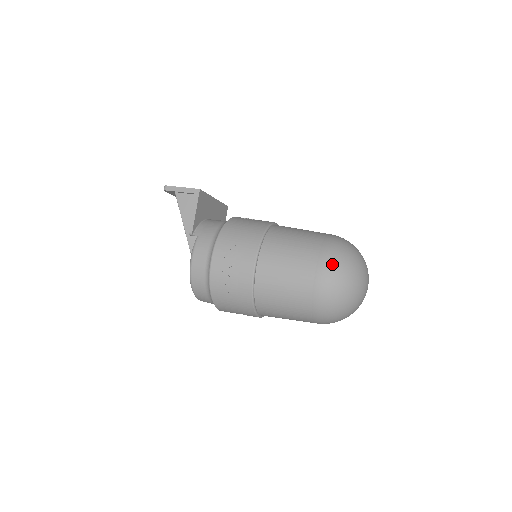
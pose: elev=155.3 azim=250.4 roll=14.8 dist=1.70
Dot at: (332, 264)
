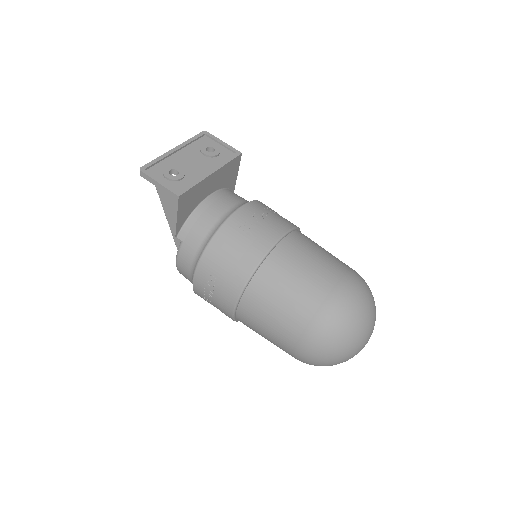
Dot at: (315, 346)
